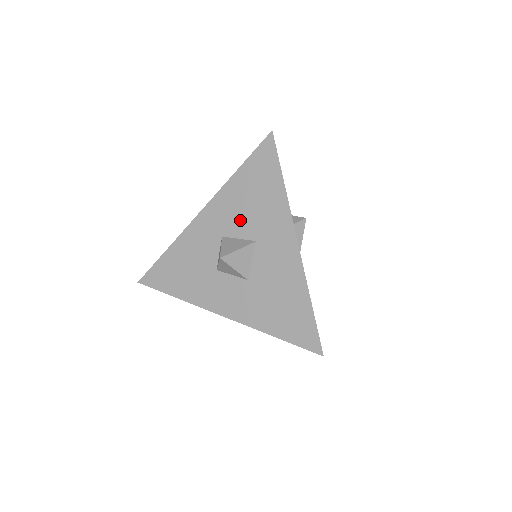
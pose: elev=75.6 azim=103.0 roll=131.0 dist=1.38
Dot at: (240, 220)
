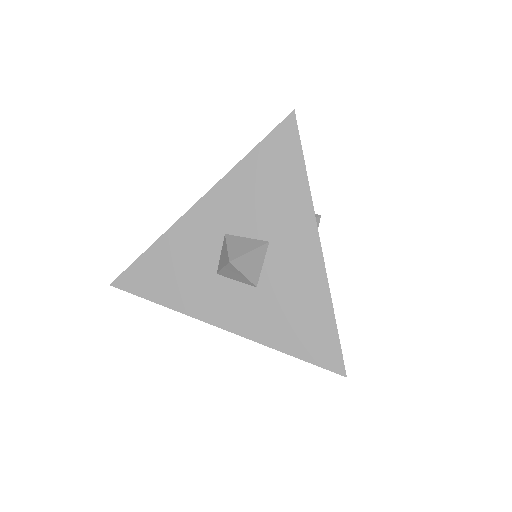
Dot at: (249, 215)
